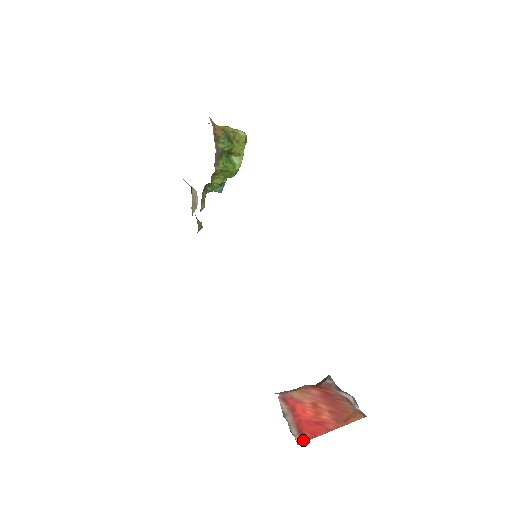
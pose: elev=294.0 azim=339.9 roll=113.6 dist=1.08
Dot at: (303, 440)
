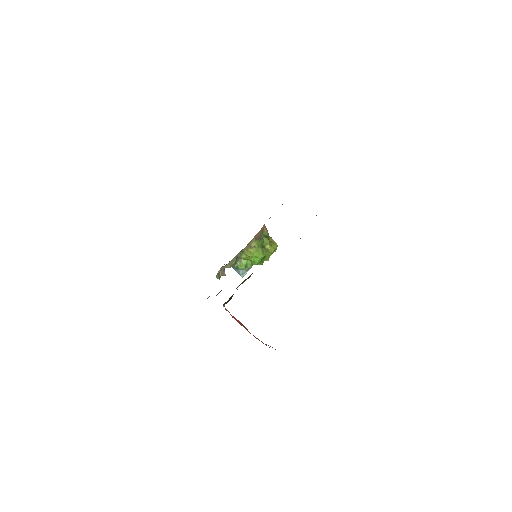
Dot at: occluded
